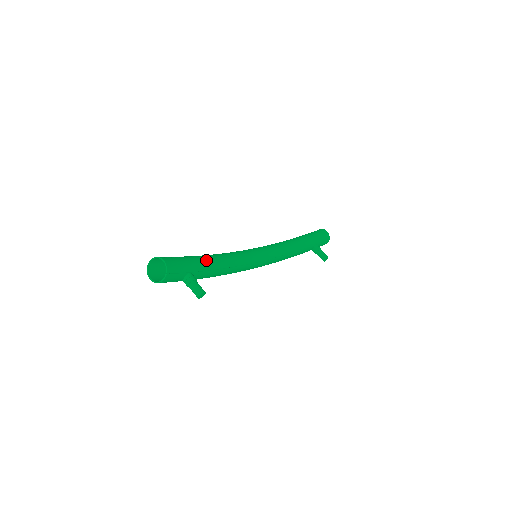
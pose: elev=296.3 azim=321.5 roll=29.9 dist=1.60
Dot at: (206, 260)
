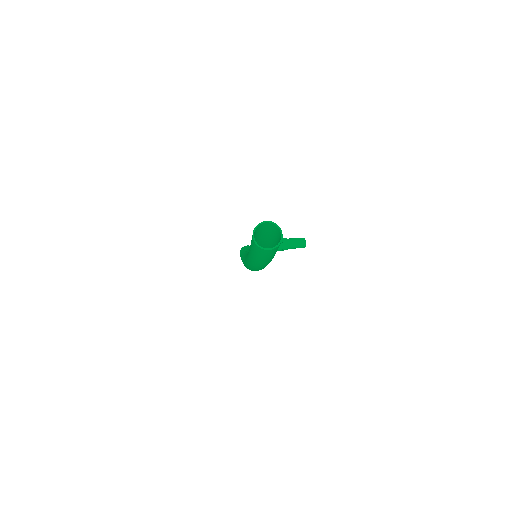
Dot at: (262, 239)
